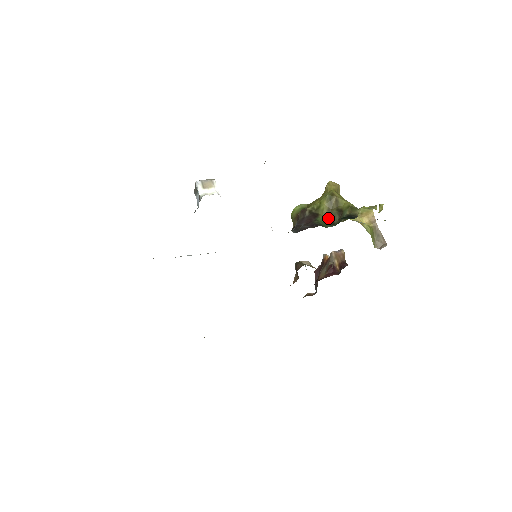
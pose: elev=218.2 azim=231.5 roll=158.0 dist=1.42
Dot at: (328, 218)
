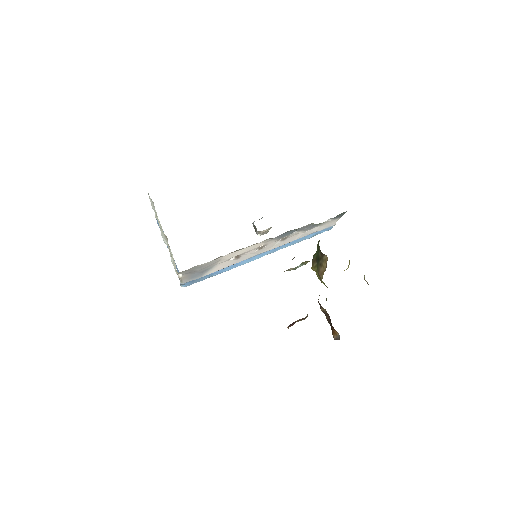
Dot at: occluded
